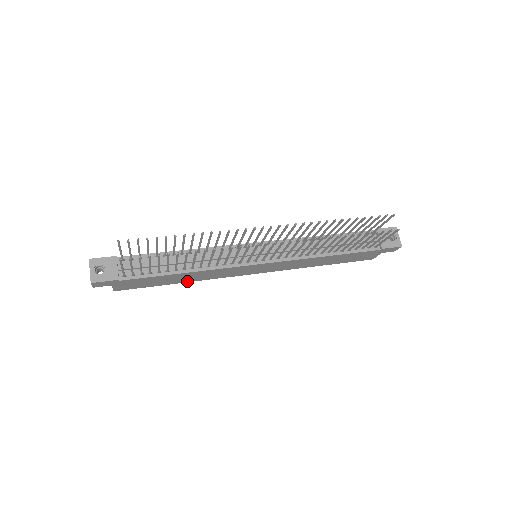
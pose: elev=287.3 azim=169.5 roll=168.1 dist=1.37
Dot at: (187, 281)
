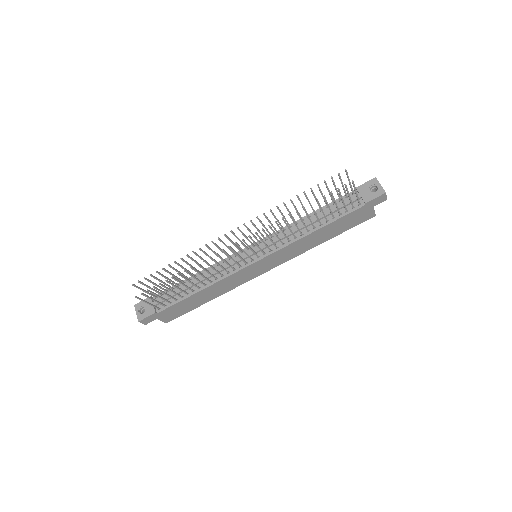
Dot at: (215, 297)
